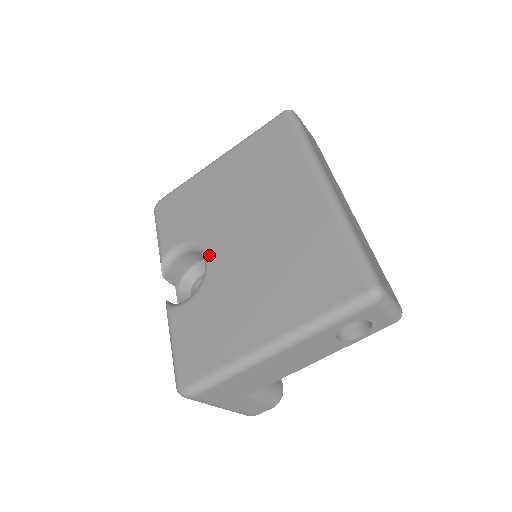
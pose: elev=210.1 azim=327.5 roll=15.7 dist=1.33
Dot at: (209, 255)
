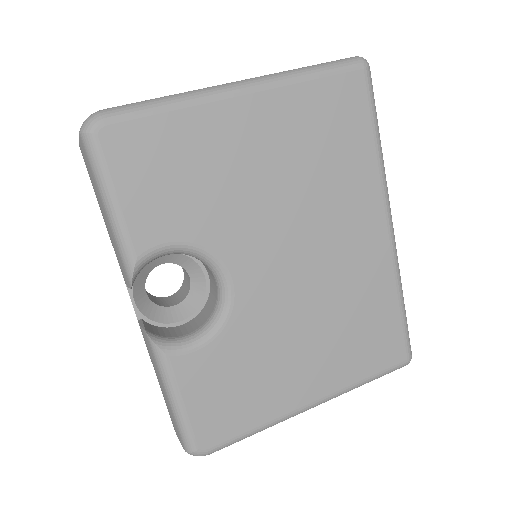
Dot at: (235, 282)
